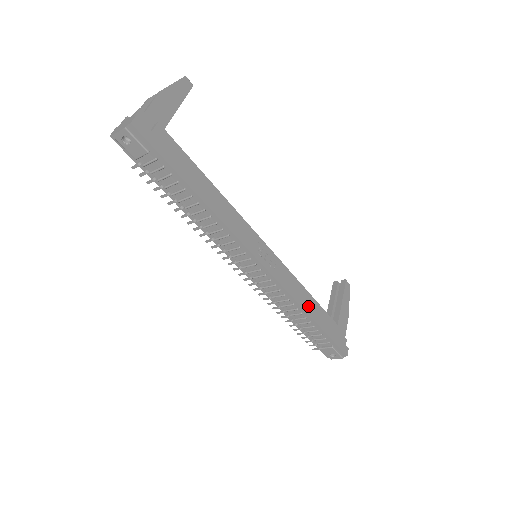
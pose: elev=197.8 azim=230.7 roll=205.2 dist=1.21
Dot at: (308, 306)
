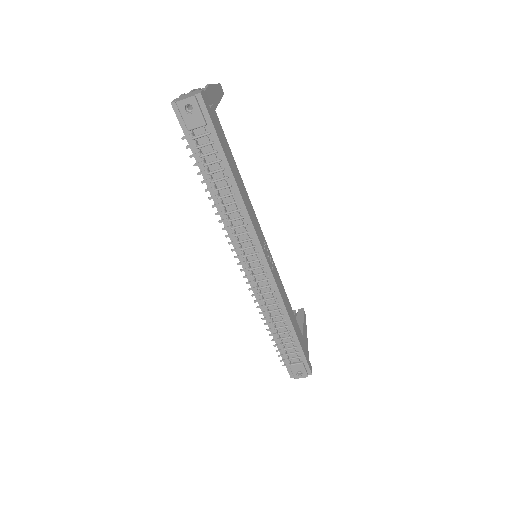
Dot at: (290, 315)
